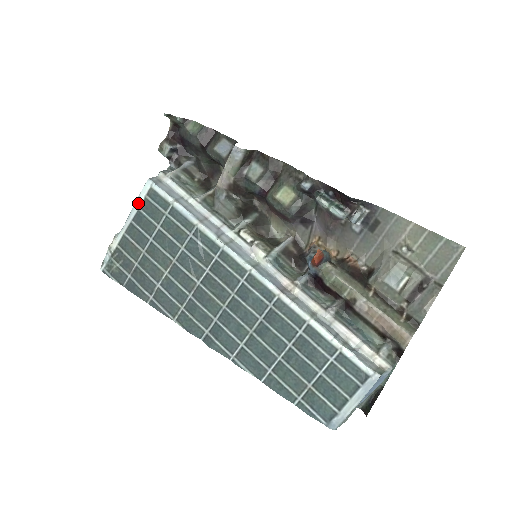
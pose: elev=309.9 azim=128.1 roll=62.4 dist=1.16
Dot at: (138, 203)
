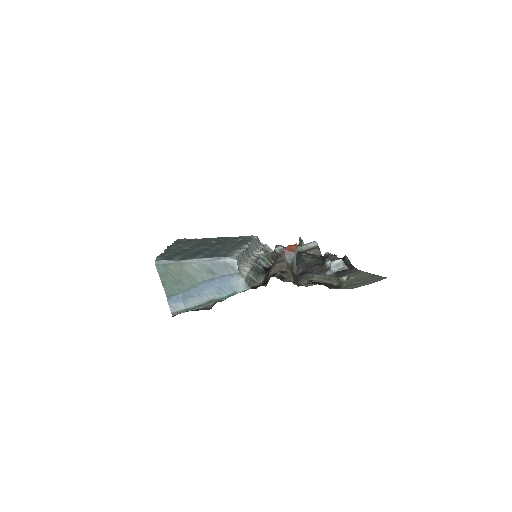
Dot at: occluded
